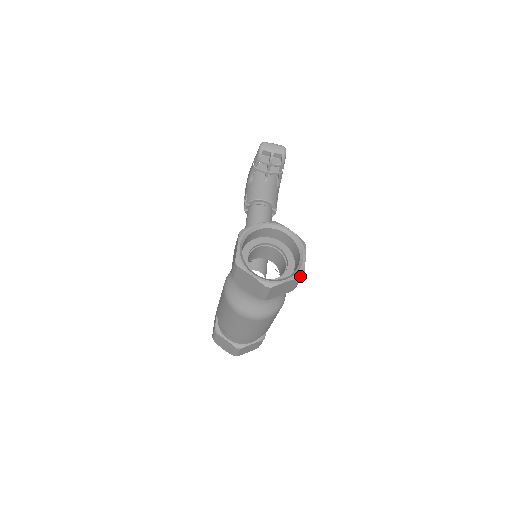
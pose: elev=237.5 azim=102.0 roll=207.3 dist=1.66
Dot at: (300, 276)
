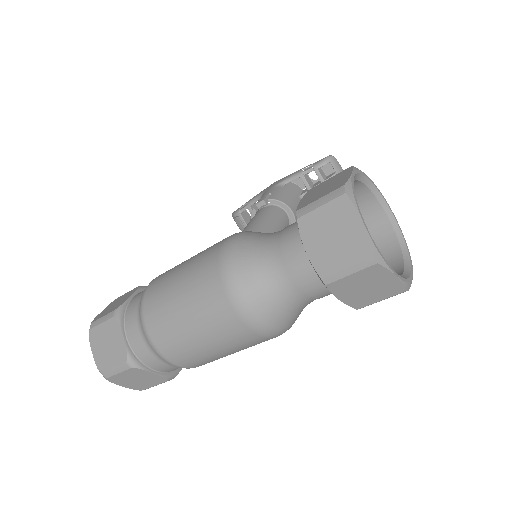
Dot at: (406, 287)
